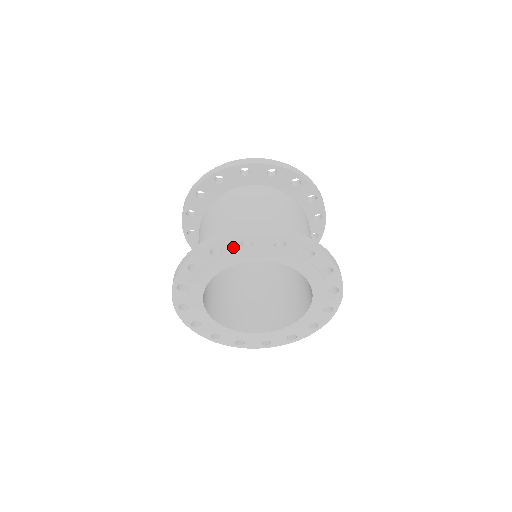
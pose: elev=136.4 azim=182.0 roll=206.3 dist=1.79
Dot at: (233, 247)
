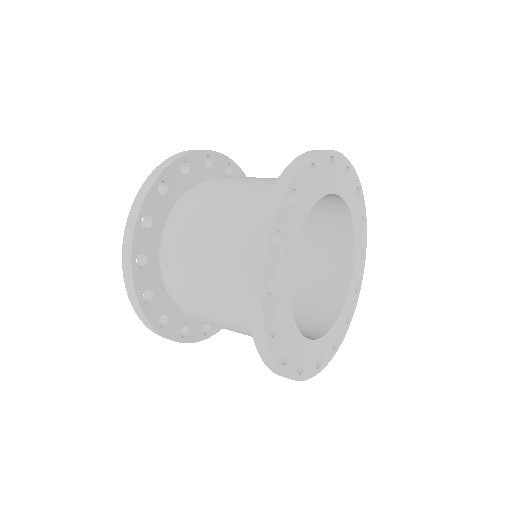
Dot at: (286, 215)
